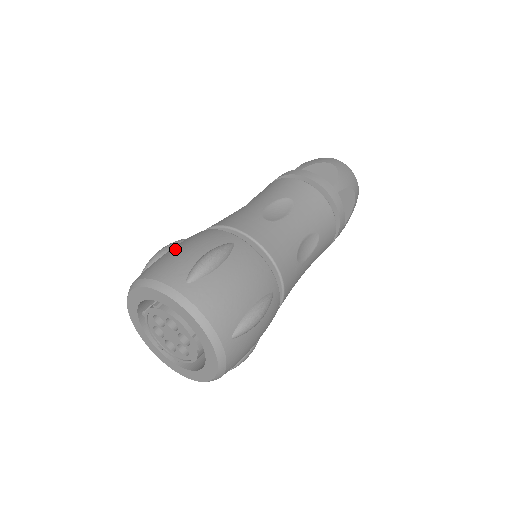
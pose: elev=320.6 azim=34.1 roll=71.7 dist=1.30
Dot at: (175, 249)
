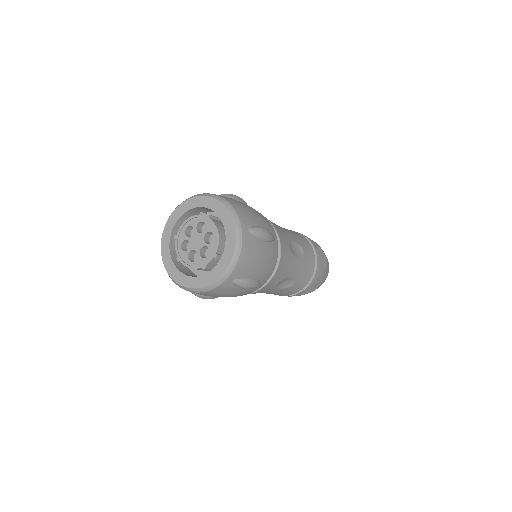
Dot at: occluded
